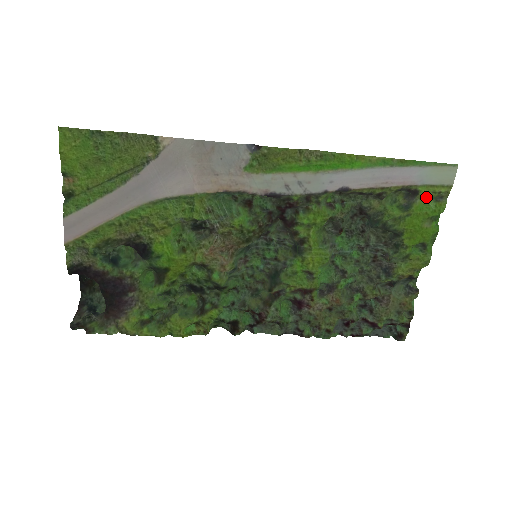
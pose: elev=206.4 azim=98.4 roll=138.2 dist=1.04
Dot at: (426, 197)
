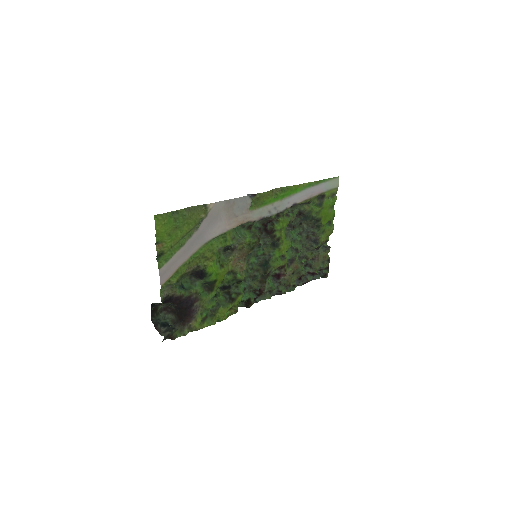
Dot at: (328, 197)
